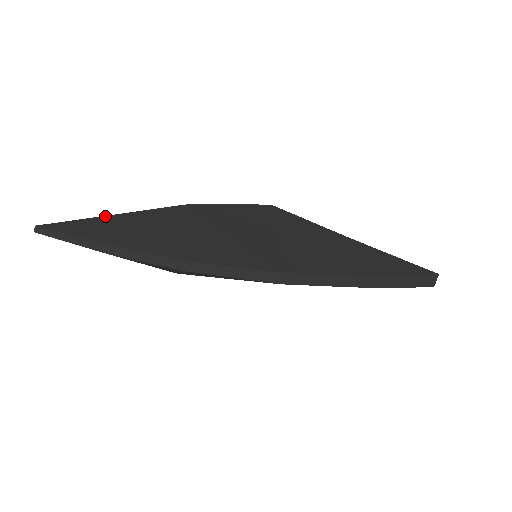
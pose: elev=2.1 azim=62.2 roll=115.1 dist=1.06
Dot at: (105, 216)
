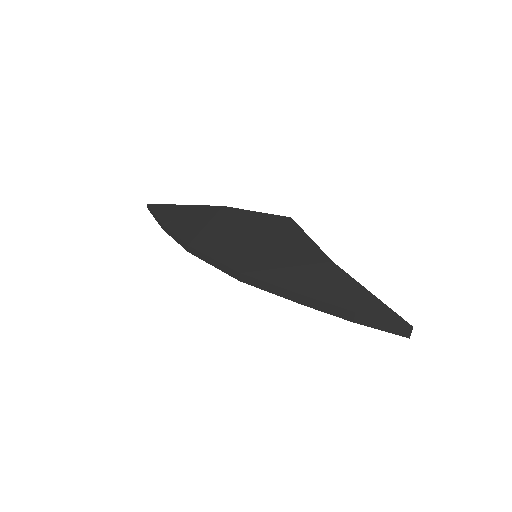
Dot at: (178, 205)
